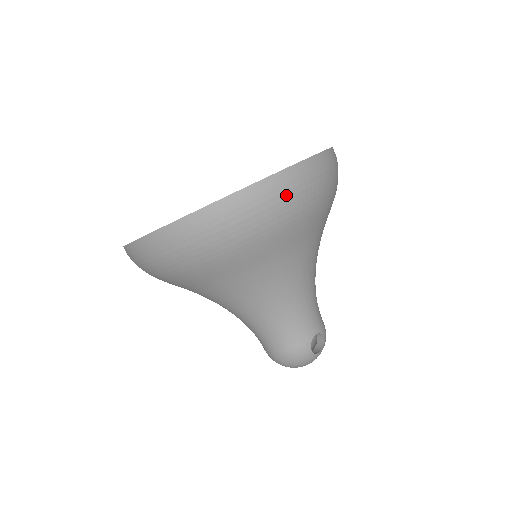
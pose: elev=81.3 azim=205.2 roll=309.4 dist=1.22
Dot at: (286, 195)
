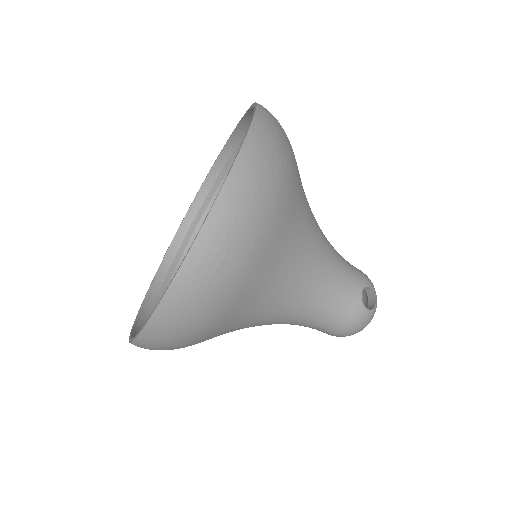
Dot at: (245, 206)
